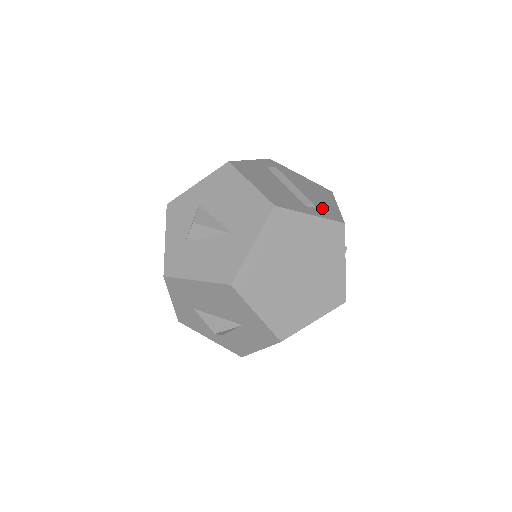
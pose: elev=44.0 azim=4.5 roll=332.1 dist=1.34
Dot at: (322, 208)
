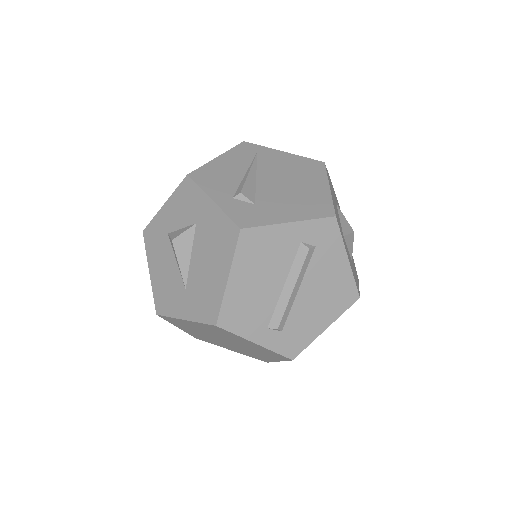
Dot at: (291, 332)
